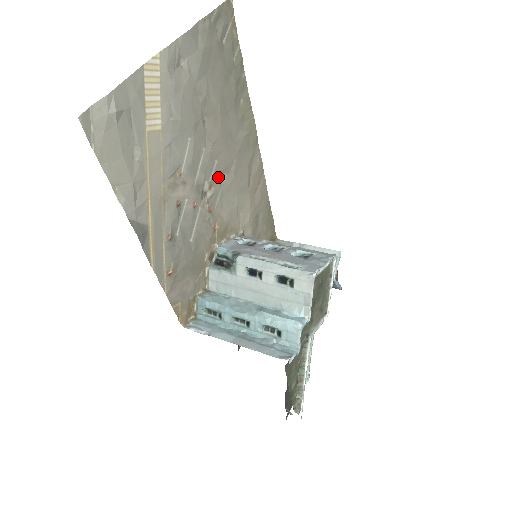
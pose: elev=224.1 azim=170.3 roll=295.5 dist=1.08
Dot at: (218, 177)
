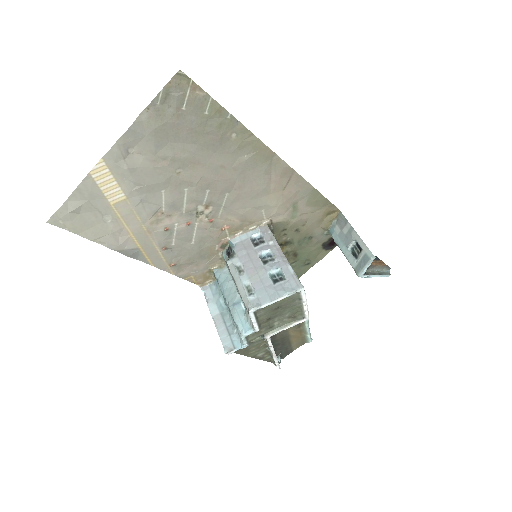
Dot at: (215, 199)
